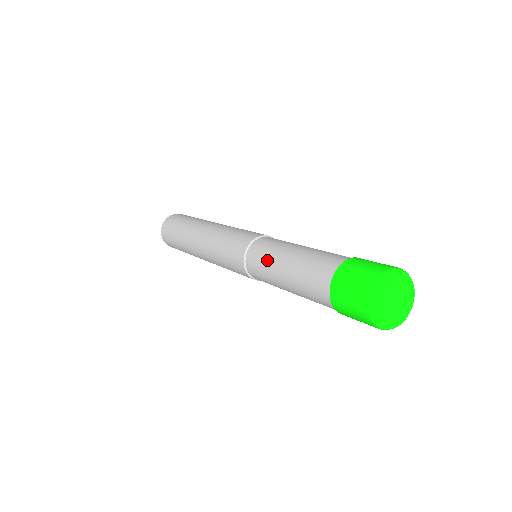
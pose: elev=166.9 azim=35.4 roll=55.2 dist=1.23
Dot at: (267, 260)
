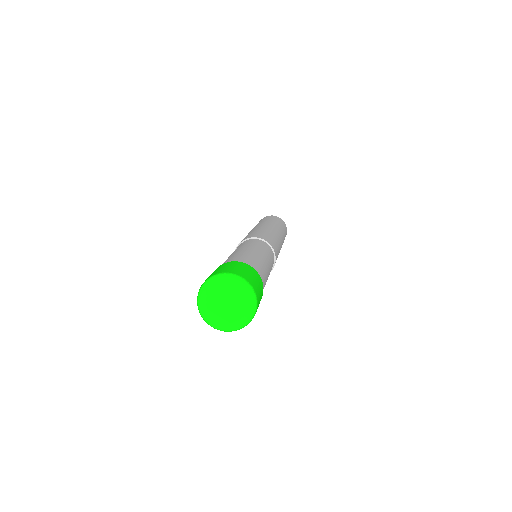
Dot at: occluded
